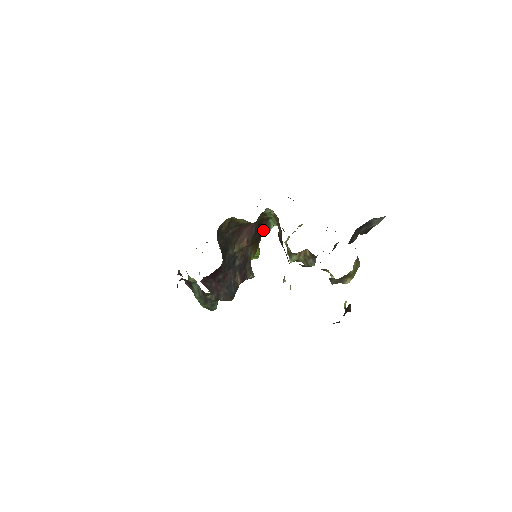
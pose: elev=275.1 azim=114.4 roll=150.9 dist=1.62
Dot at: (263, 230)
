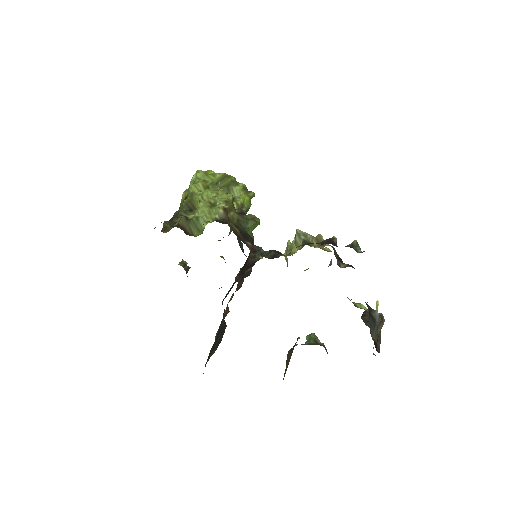
Dot at: occluded
